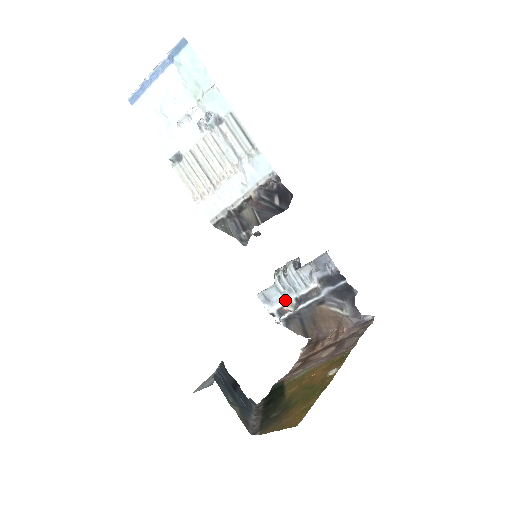
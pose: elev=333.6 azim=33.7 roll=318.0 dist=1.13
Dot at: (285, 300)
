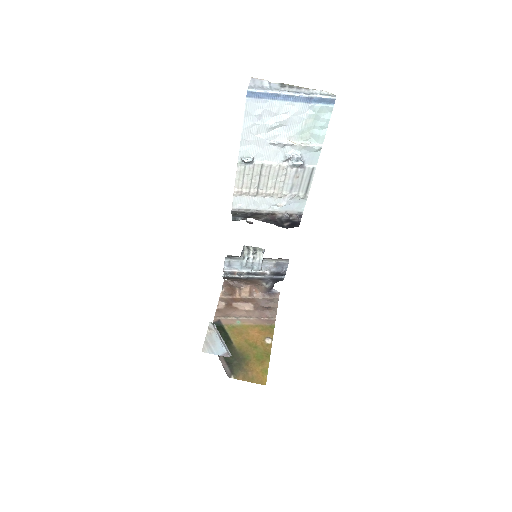
Dot at: (241, 270)
